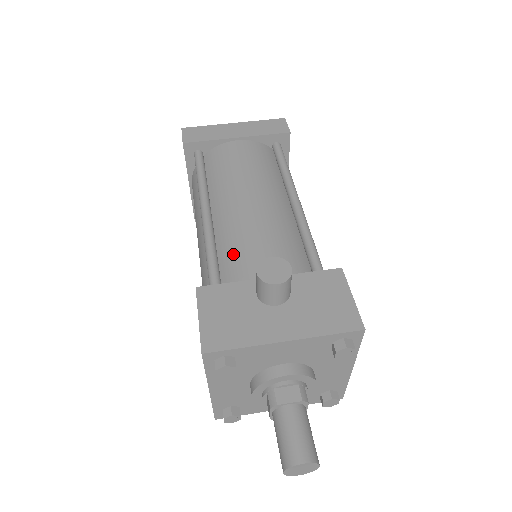
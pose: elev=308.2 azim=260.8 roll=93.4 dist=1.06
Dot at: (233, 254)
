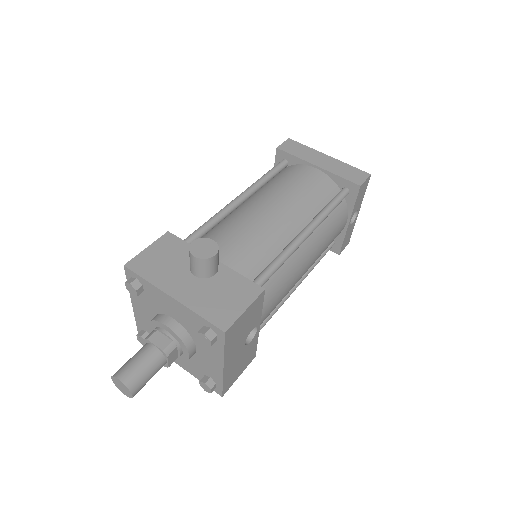
Dot at: (218, 232)
